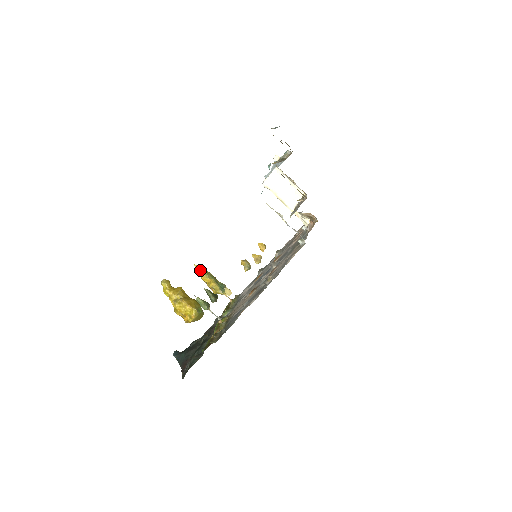
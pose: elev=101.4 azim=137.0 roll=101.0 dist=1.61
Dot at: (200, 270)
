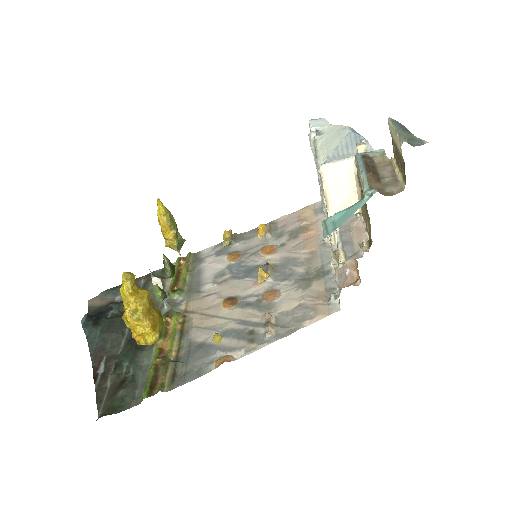
Dot at: (163, 211)
